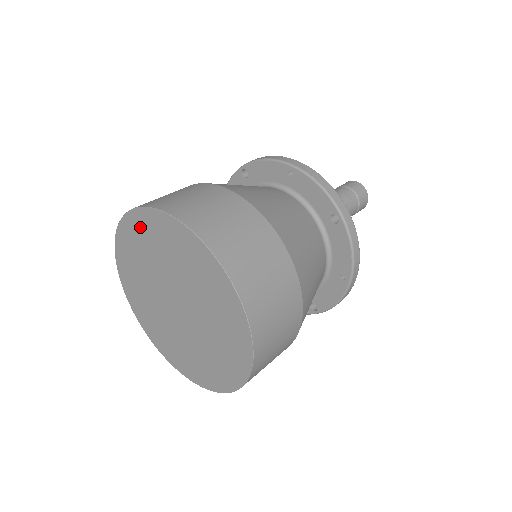
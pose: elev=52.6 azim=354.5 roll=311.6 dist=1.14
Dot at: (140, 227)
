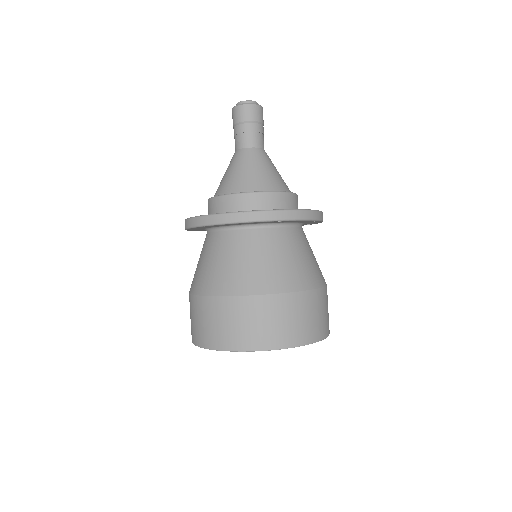
Dot at: occluded
